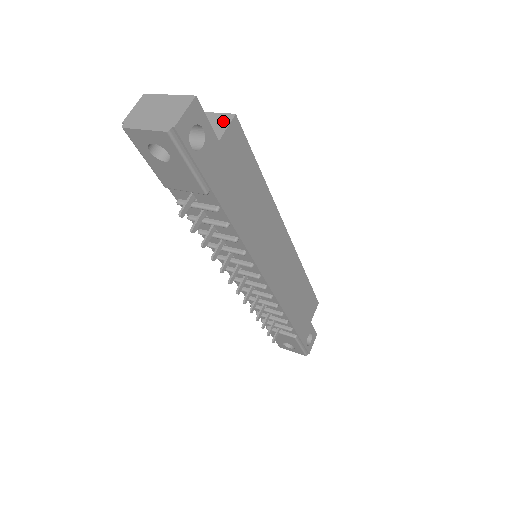
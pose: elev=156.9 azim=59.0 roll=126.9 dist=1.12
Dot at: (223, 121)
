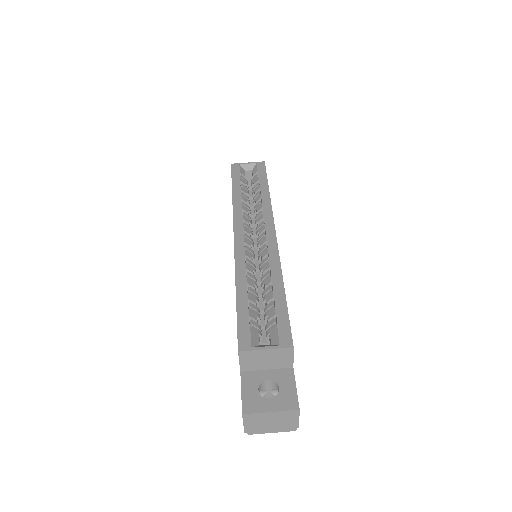
Dot at: (285, 355)
